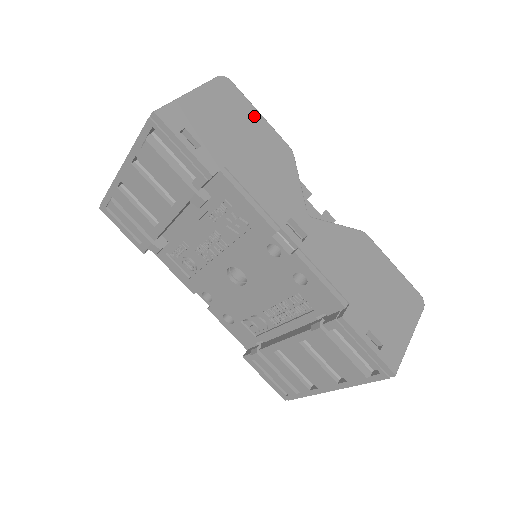
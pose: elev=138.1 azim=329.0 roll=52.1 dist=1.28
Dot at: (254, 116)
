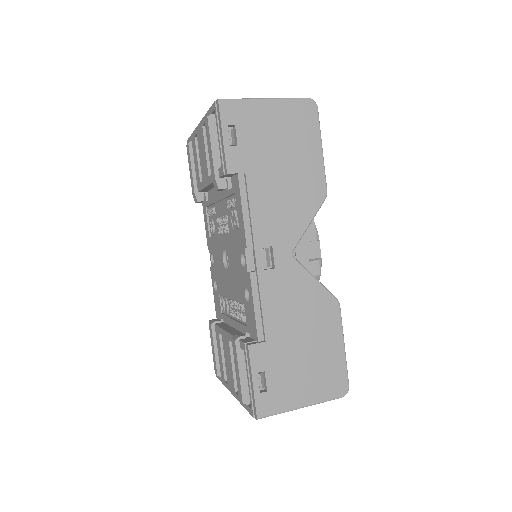
Dot at: (313, 148)
